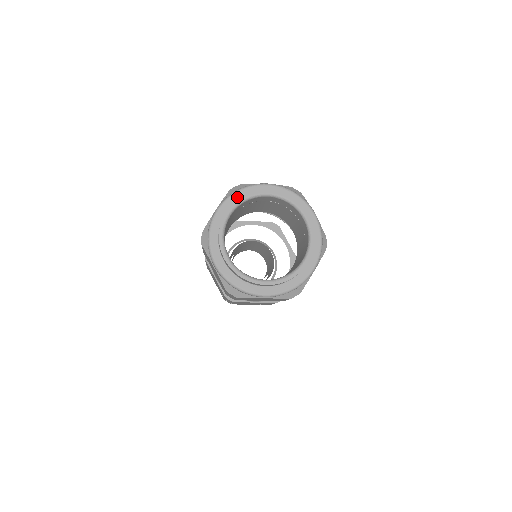
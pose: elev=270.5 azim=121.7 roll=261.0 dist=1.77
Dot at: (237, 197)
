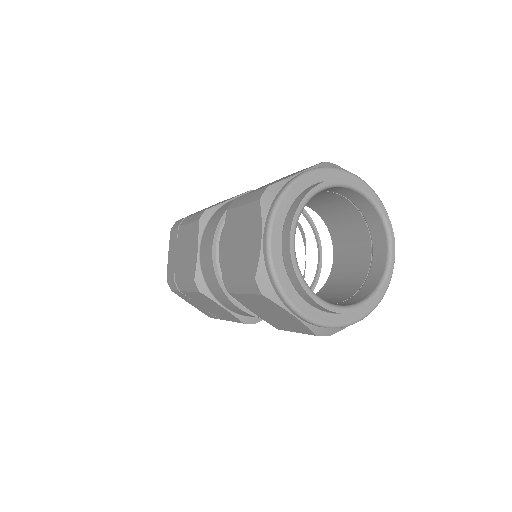
Dot at: (335, 175)
